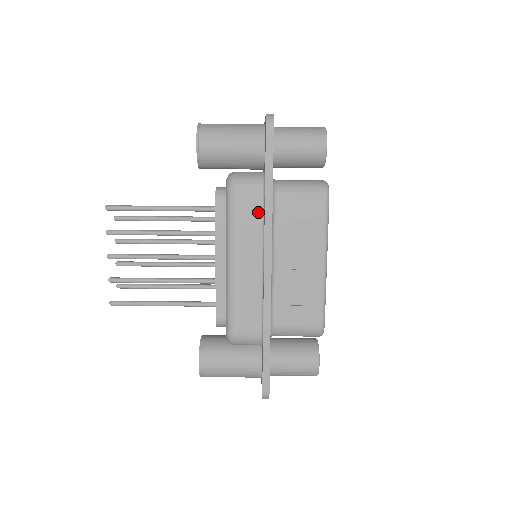
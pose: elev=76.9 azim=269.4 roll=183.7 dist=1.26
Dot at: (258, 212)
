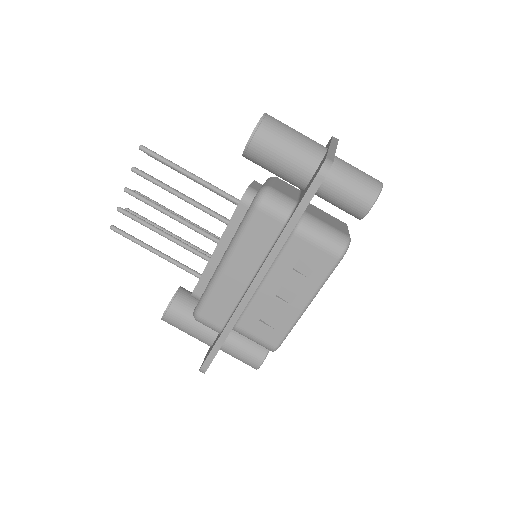
Dot at: (270, 239)
